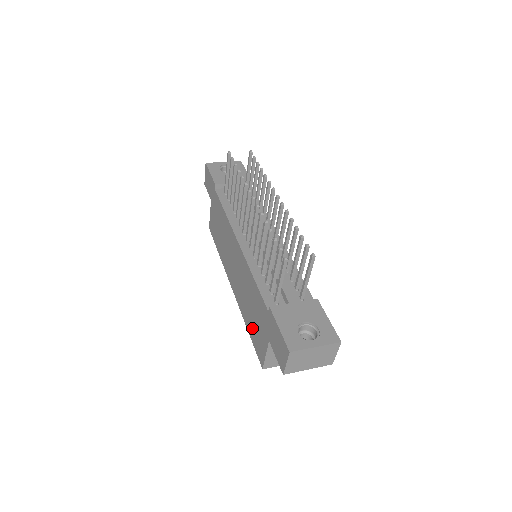
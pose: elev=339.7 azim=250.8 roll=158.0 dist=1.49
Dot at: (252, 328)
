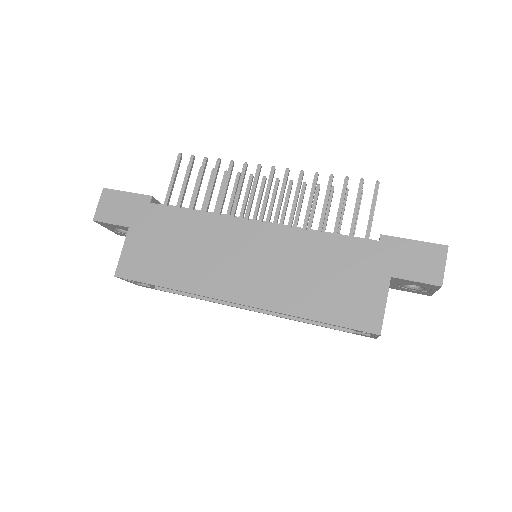
Dot at: (332, 303)
